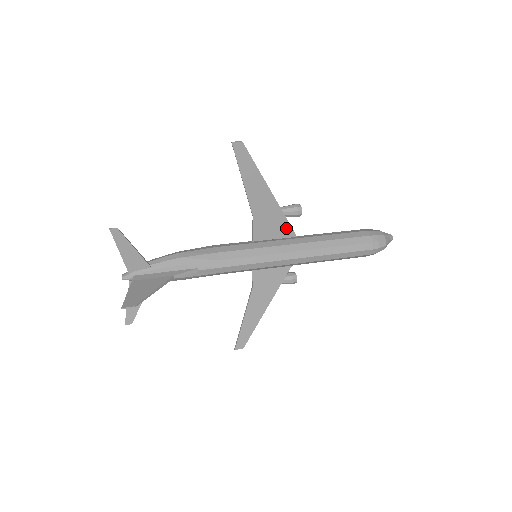
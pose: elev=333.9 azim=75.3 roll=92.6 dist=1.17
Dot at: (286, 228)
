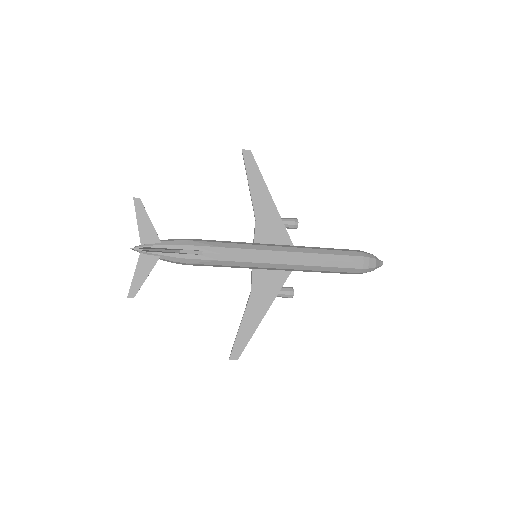
Dot at: (284, 236)
